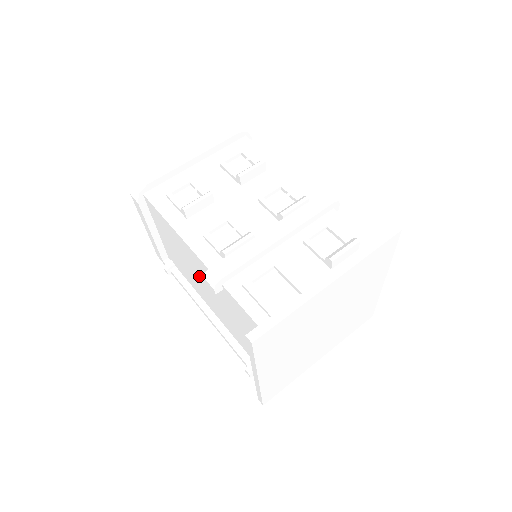
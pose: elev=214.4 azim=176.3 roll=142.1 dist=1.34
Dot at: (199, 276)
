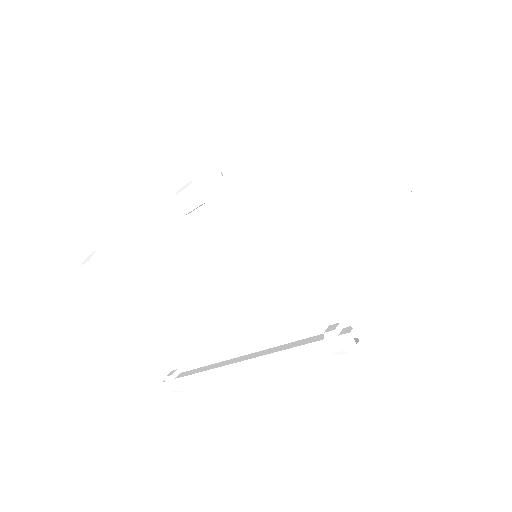
Dot at: (191, 280)
